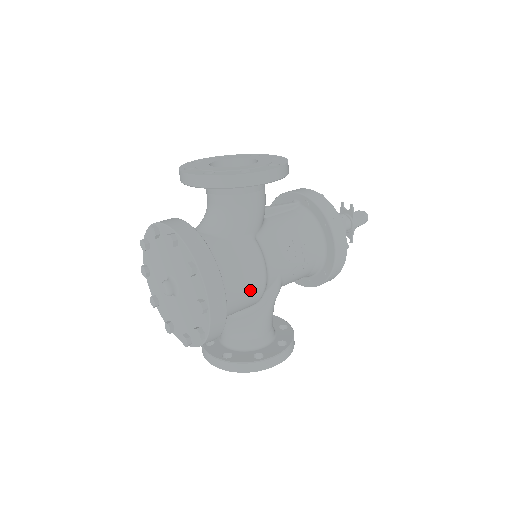
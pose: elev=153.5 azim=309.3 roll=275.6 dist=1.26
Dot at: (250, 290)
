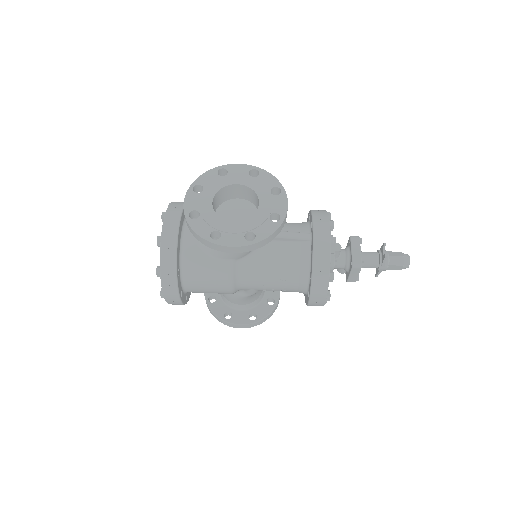
Dot at: (216, 292)
